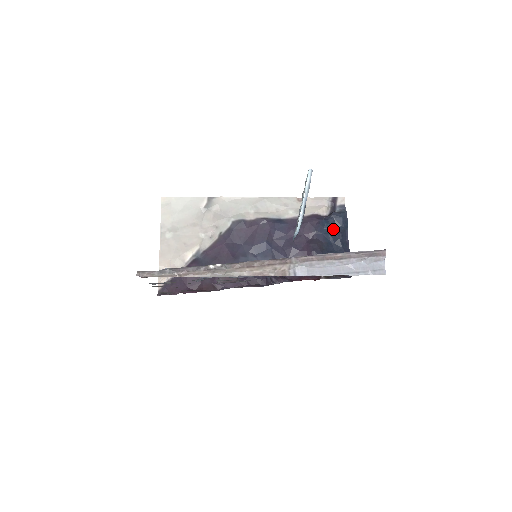
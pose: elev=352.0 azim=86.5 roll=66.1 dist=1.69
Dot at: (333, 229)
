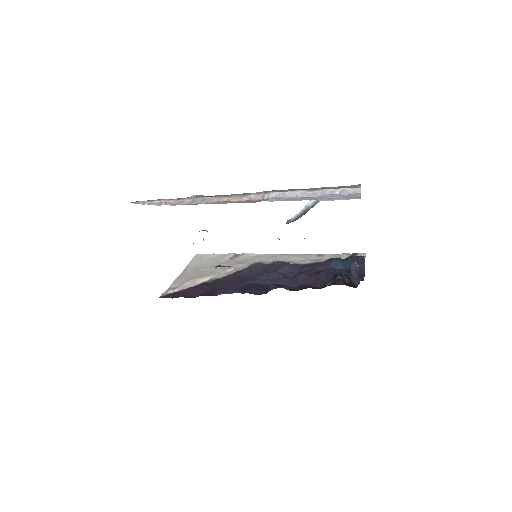
Dot at: (348, 265)
